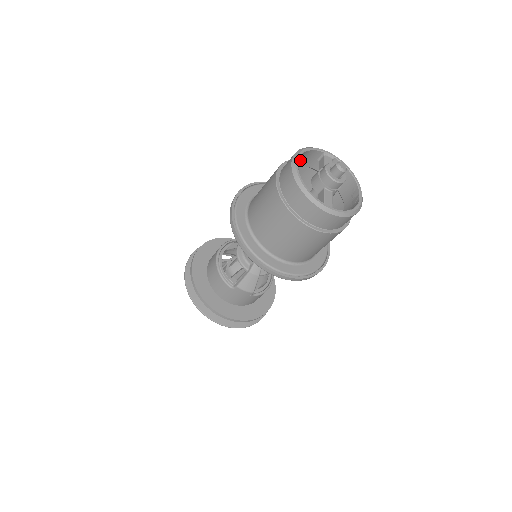
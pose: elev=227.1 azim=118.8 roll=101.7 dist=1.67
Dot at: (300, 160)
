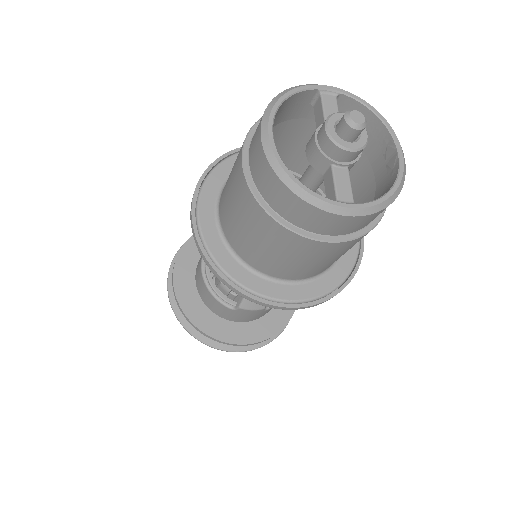
Dot at: (279, 115)
